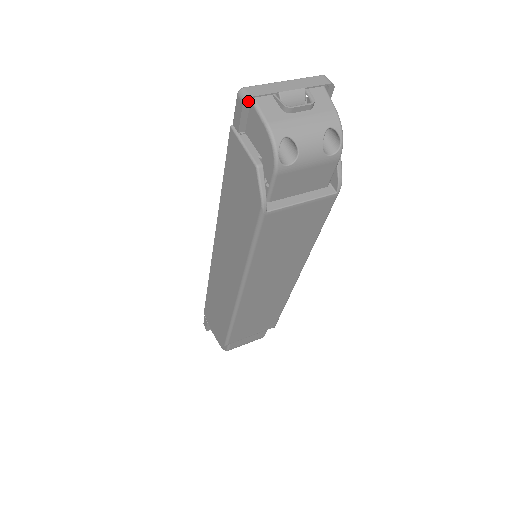
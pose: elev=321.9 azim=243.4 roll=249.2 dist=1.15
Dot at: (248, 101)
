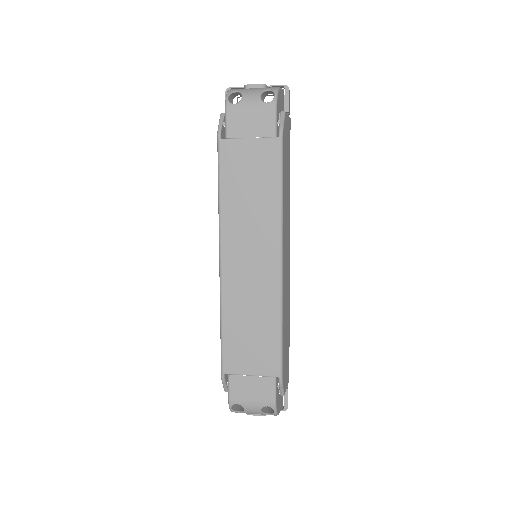
Dot at: occluded
